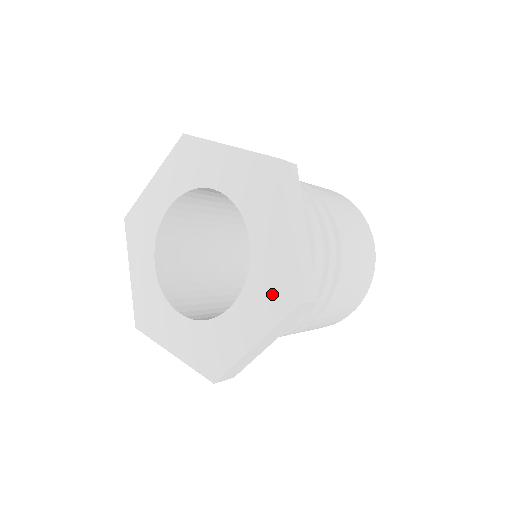
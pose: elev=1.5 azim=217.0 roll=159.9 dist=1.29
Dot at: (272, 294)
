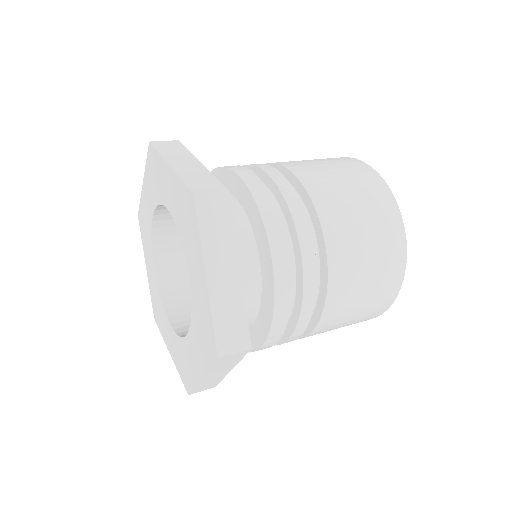
Dot at: (183, 366)
